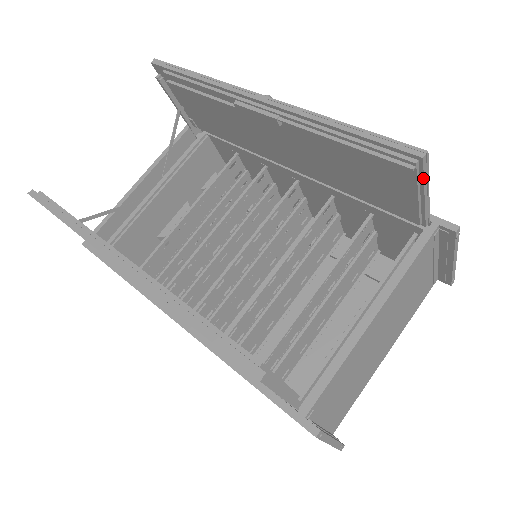
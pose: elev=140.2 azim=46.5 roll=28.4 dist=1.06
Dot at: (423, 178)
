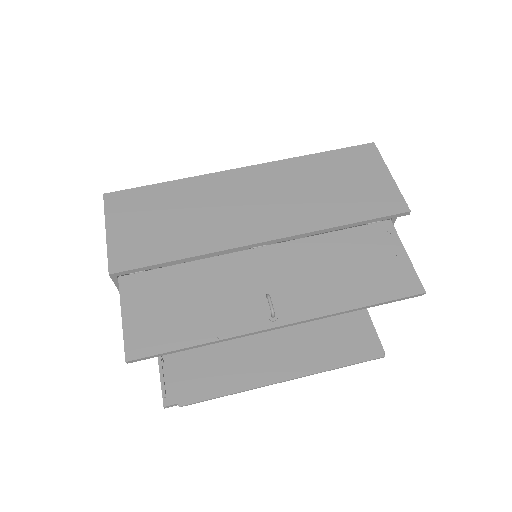
Dot at: (414, 276)
